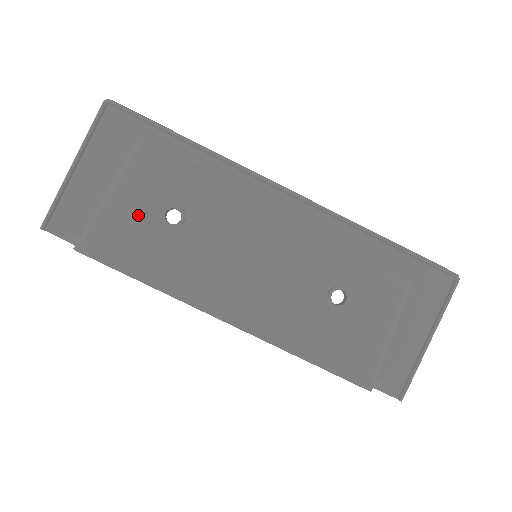
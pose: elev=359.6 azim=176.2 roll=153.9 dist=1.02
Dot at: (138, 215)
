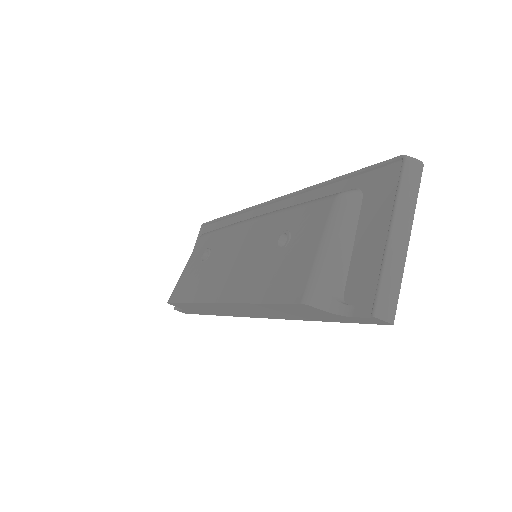
Dot at: (193, 267)
